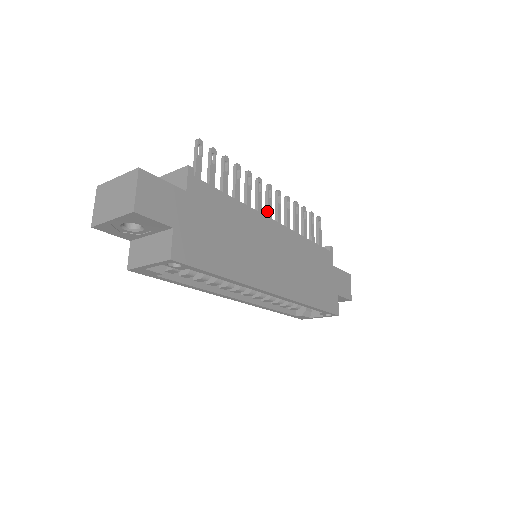
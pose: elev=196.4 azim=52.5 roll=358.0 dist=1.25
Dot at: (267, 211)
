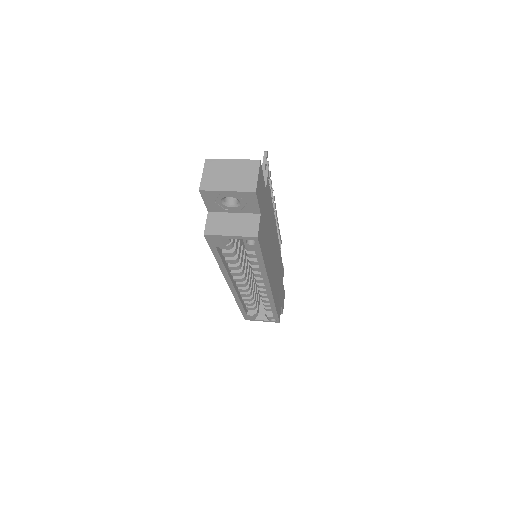
Dot at: occluded
